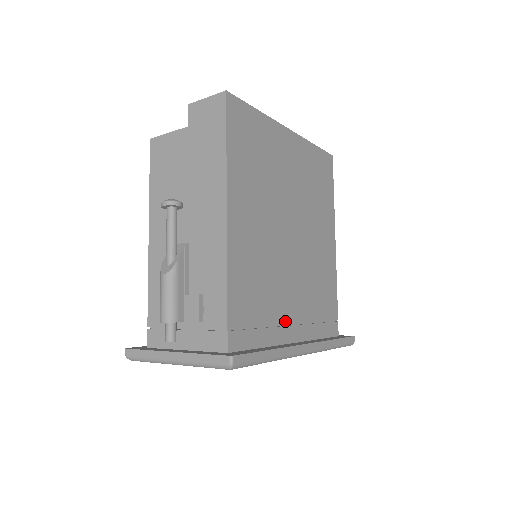
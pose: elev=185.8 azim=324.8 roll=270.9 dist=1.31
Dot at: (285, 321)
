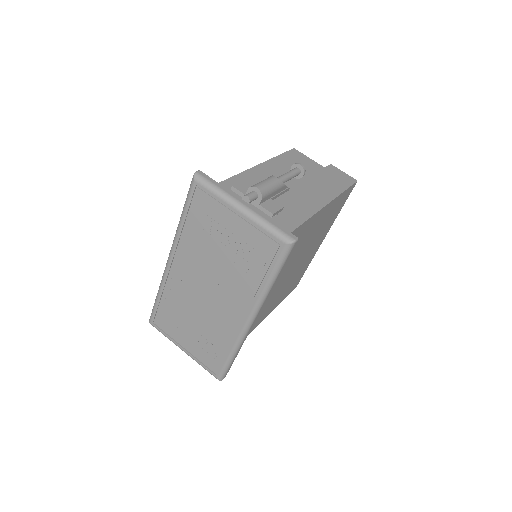
Dot at: occluded
